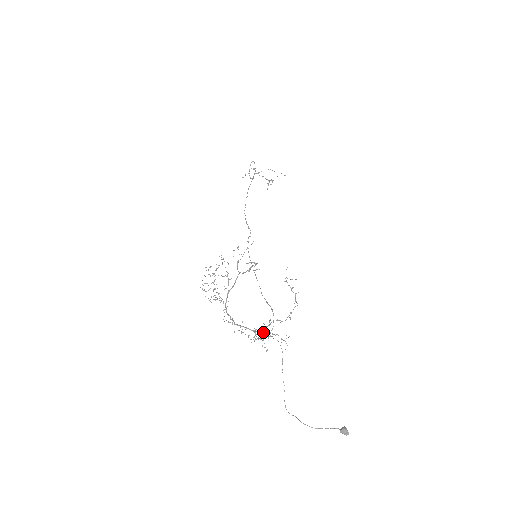
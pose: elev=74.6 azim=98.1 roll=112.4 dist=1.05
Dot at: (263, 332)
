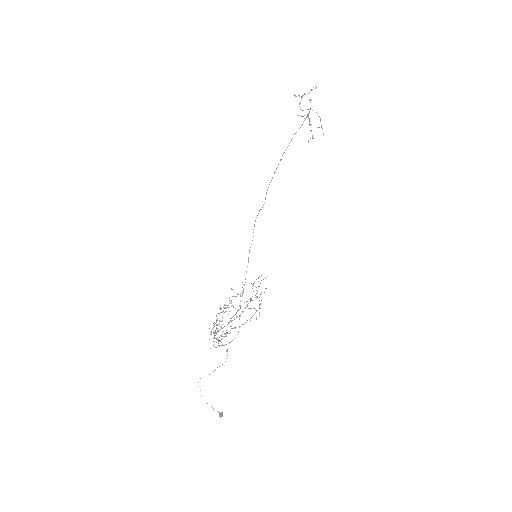
Dot at: occluded
